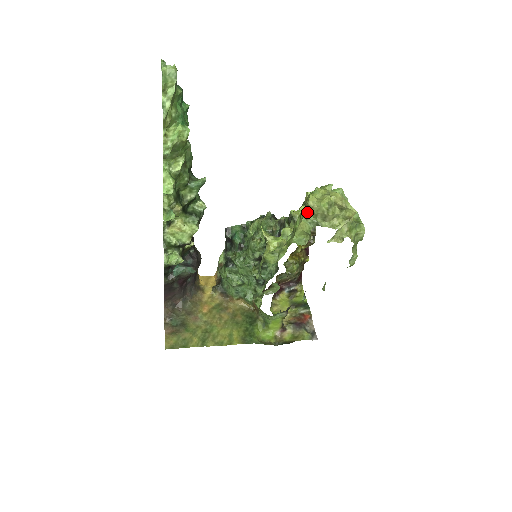
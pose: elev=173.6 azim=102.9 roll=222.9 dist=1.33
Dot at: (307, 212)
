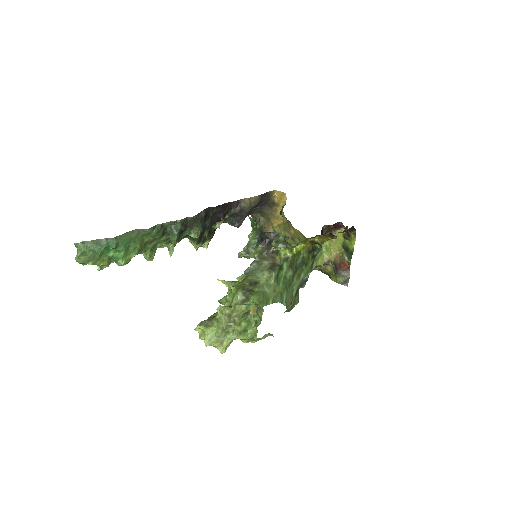
Dot at: occluded
